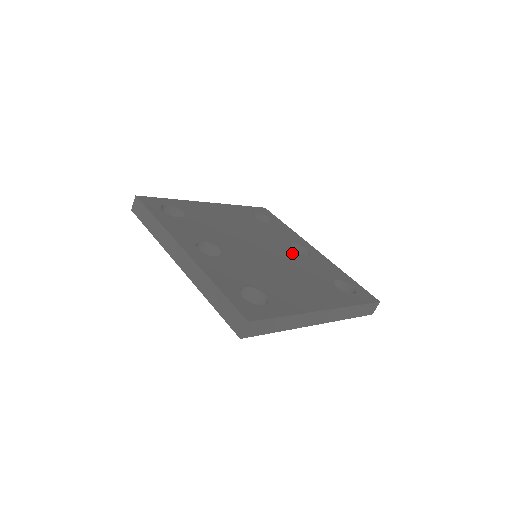
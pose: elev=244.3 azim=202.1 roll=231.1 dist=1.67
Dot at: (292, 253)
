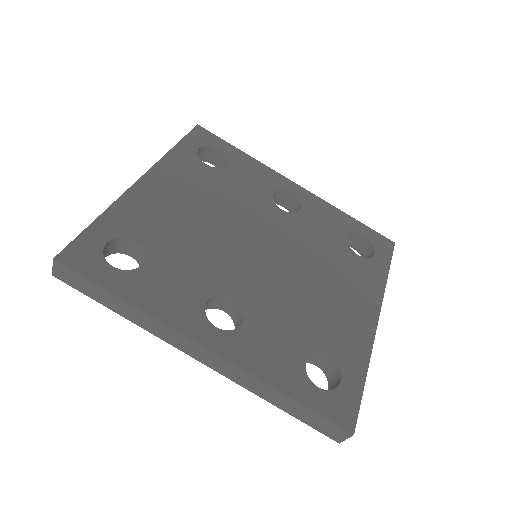
Dot at: (288, 221)
